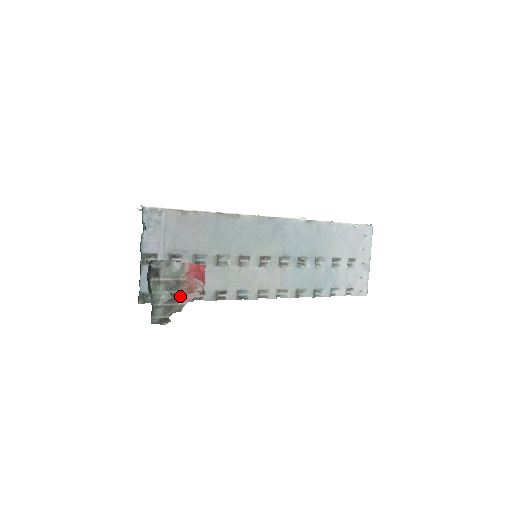
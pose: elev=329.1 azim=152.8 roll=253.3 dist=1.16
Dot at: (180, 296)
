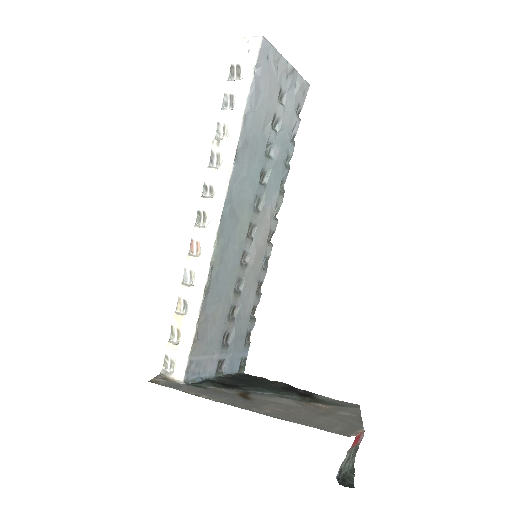
Dot at: (355, 447)
